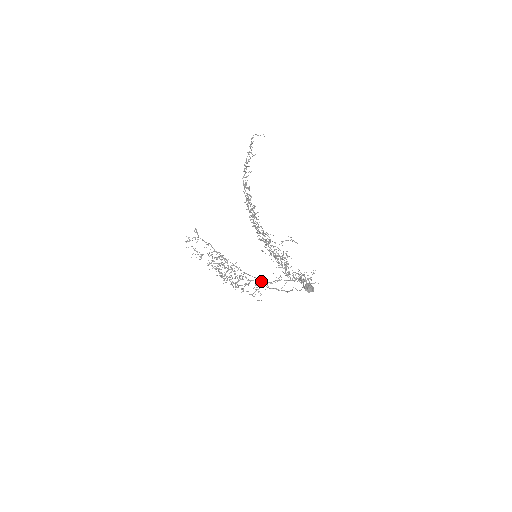
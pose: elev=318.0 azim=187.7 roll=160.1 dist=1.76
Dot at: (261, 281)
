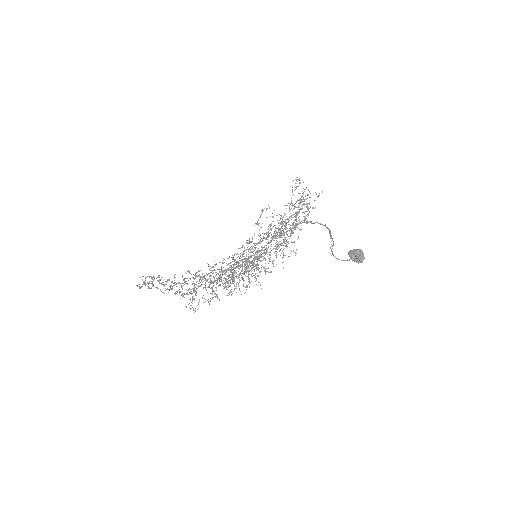
Dot at: occluded
